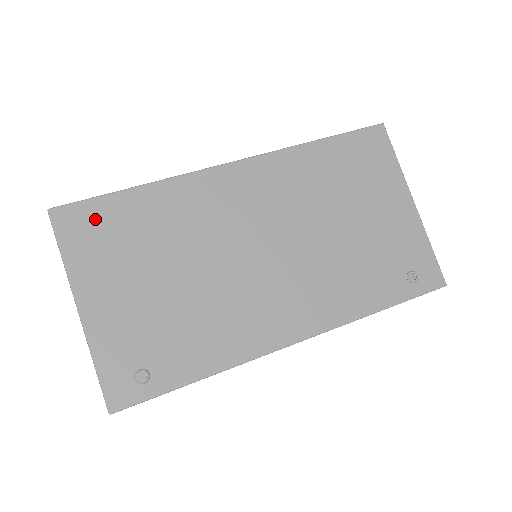
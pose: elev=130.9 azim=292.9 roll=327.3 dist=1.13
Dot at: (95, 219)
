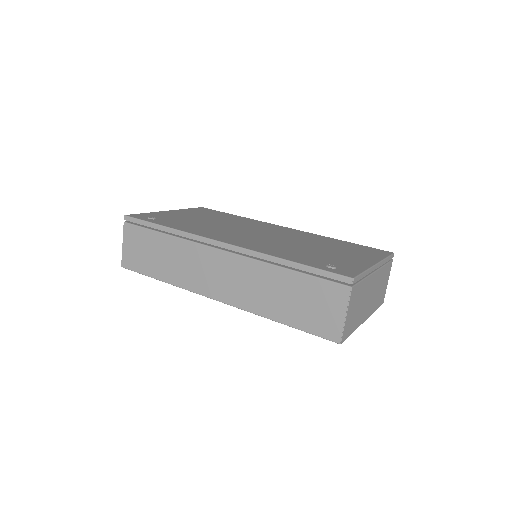
Dot at: occluded
